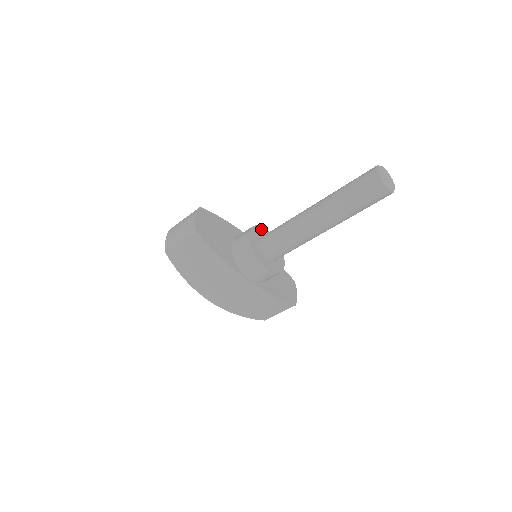
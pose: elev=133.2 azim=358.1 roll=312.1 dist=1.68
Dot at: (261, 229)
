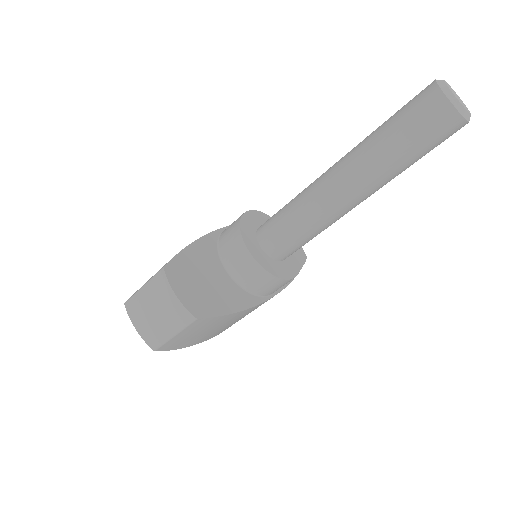
Dot at: (245, 220)
